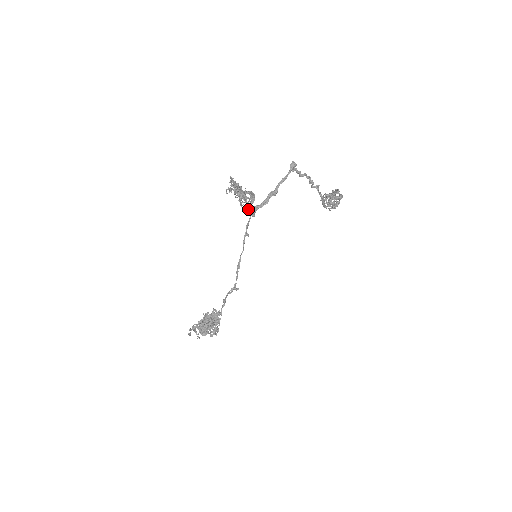
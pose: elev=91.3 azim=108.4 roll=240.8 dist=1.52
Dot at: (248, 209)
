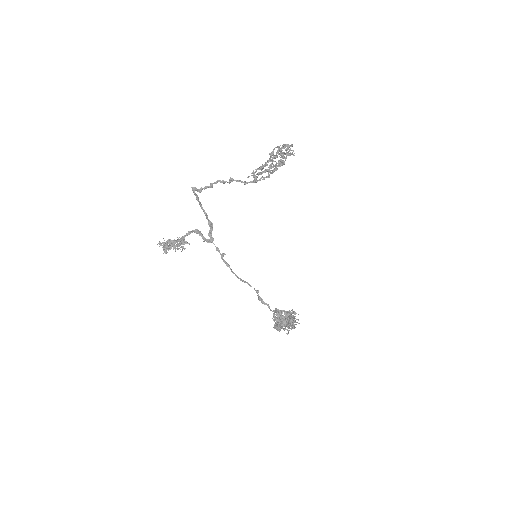
Dot at: (204, 241)
